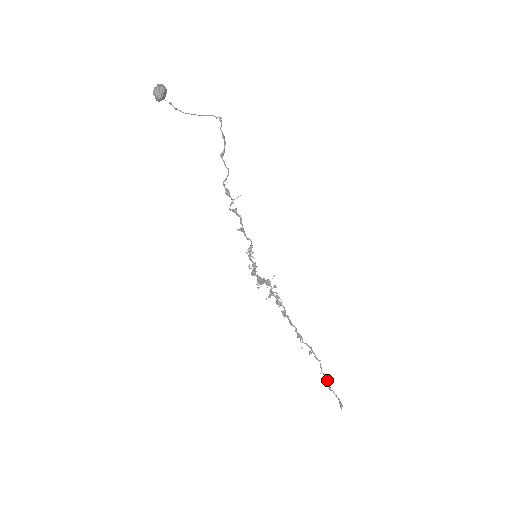
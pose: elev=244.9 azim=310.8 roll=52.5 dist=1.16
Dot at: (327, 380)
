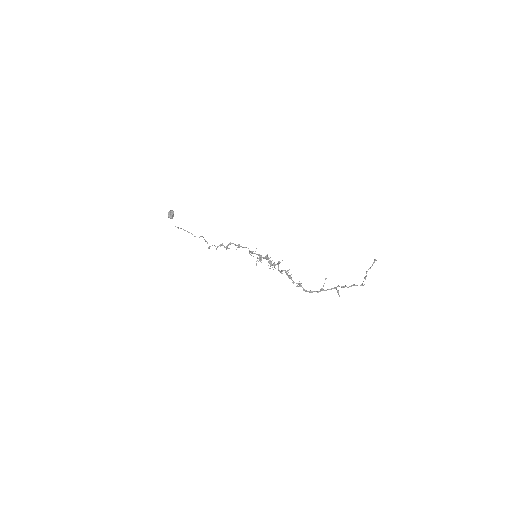
Dot at: (362, 285)
